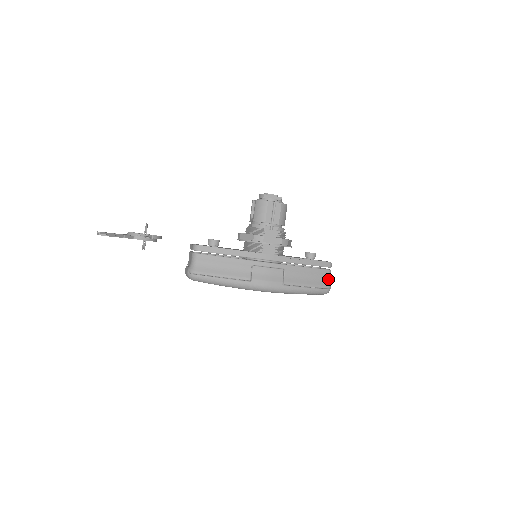
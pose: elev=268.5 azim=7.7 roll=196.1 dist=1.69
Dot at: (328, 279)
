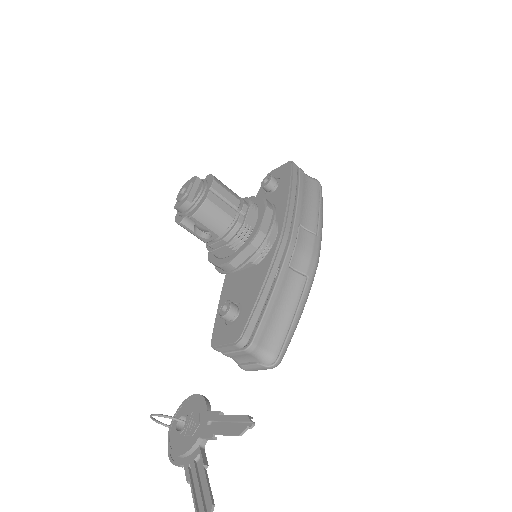
Dot at: (308, 177)
